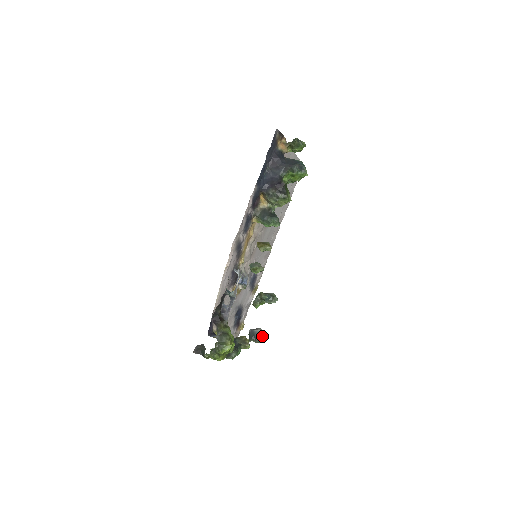
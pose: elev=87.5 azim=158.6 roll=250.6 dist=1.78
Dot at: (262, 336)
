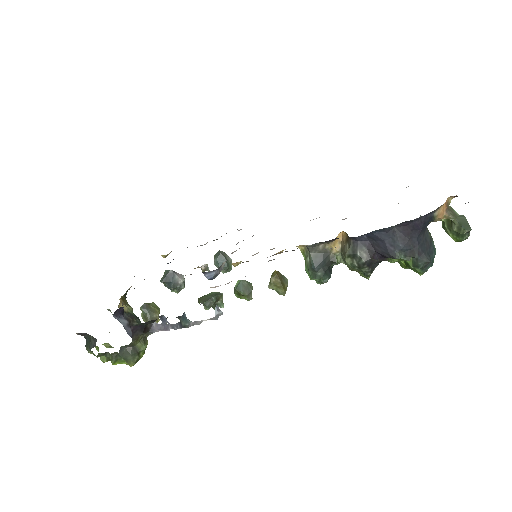
Dot at: (179, 289)
